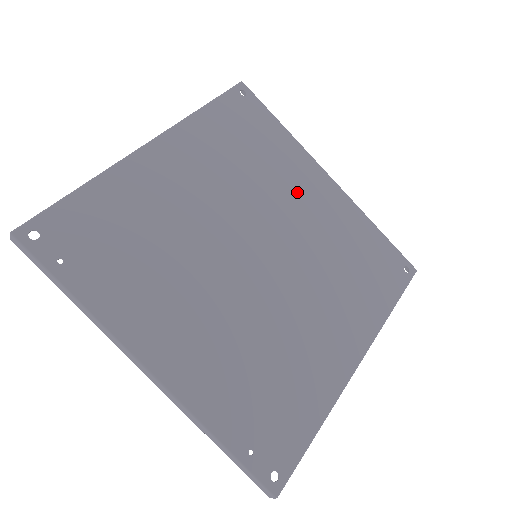
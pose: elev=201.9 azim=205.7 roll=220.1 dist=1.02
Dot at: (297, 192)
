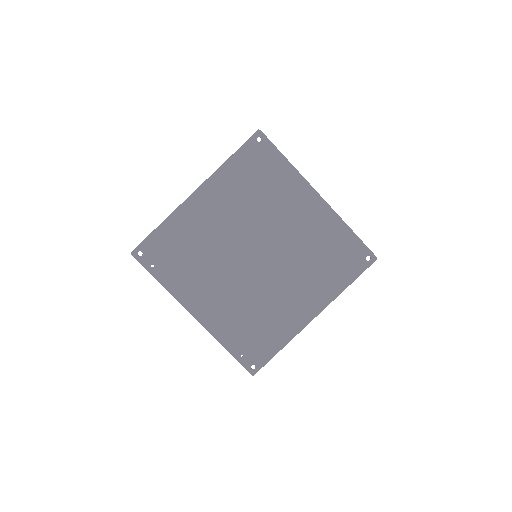
Dot at: (290, 211)
